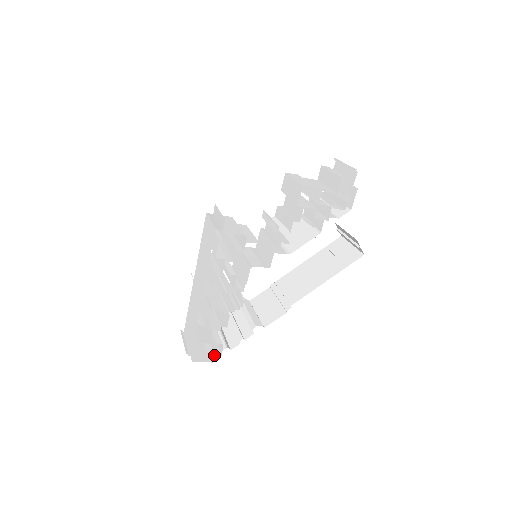
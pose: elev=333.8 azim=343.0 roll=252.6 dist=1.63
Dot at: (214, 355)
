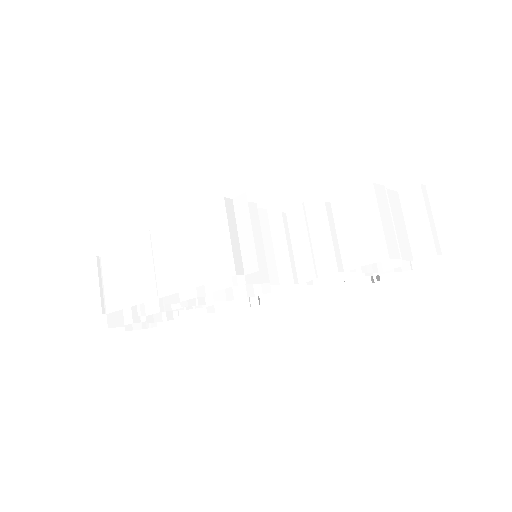
Dot at: (140, 325)
